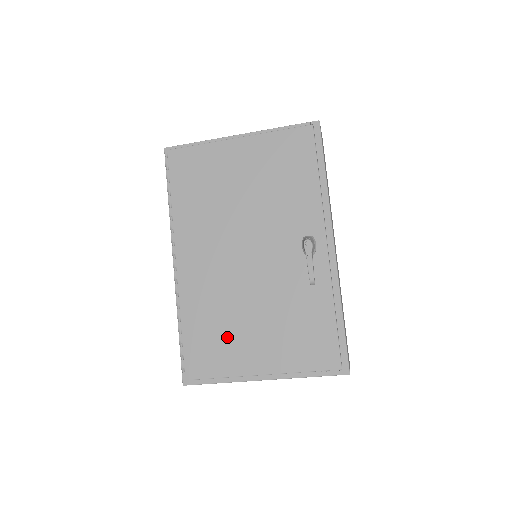
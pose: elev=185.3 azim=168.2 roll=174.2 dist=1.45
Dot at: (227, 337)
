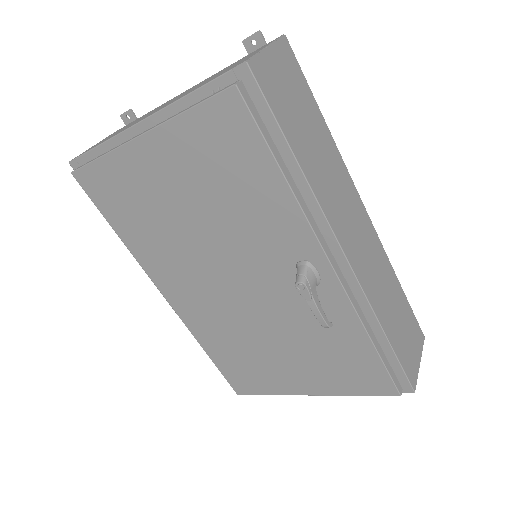
Dot at: (257, 364)
